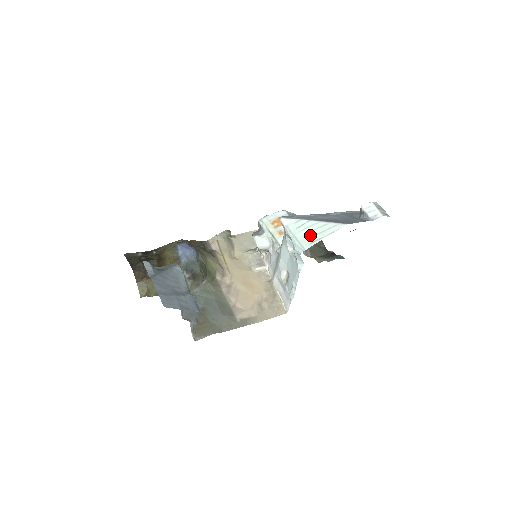
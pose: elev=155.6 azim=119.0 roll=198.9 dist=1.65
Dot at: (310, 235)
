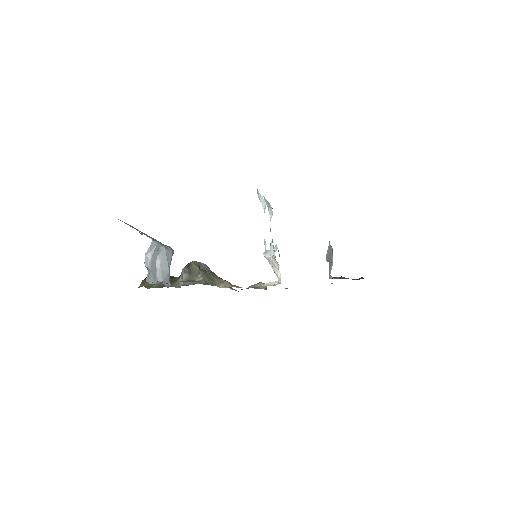
Dot at: occluded
